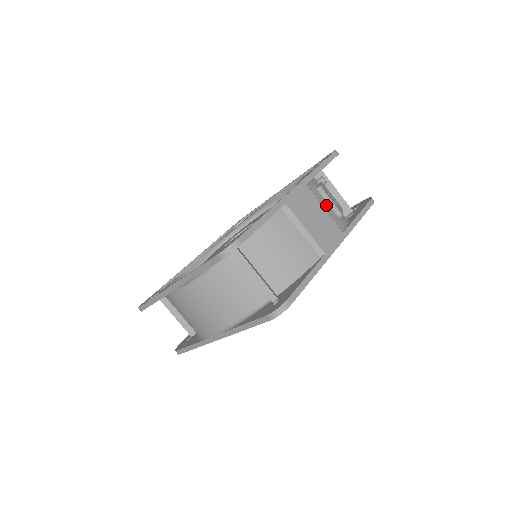
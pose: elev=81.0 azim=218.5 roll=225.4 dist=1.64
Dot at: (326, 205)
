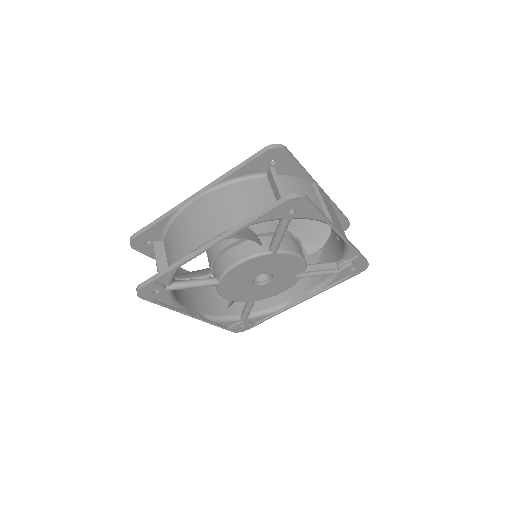
Dot at: occluded
